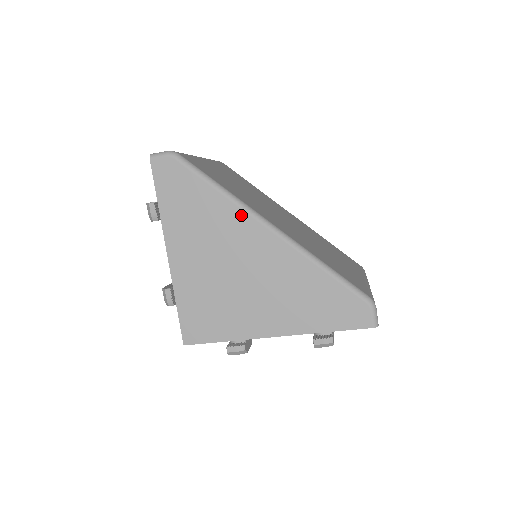
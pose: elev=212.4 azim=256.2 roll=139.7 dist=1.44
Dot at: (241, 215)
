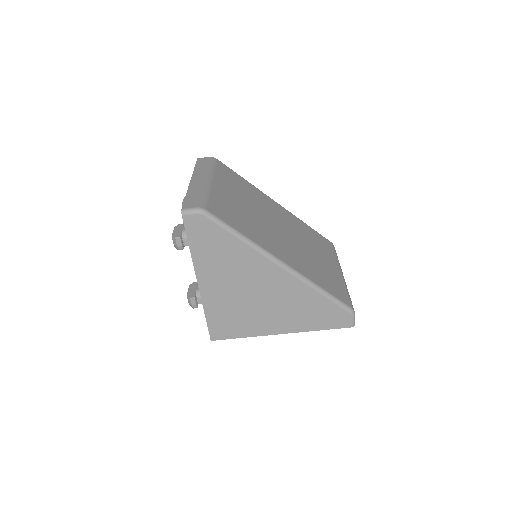
Dot at: (260, 258)
